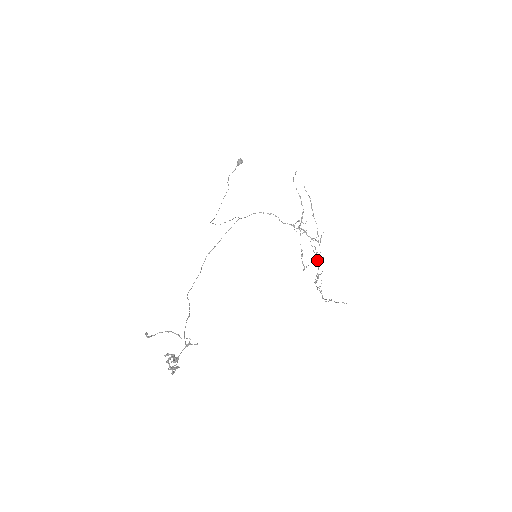
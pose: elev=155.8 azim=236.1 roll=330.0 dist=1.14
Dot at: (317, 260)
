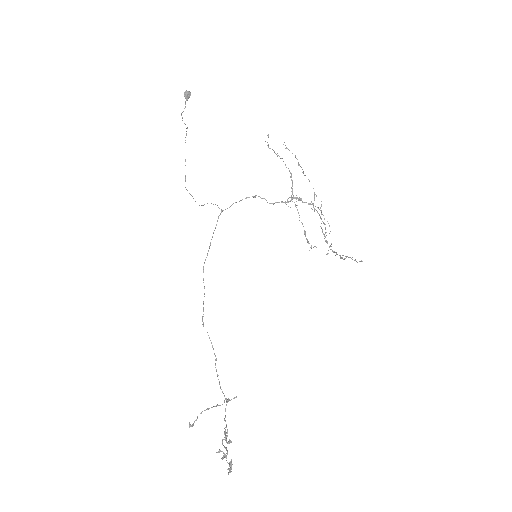
Dot at: (323, 233)
